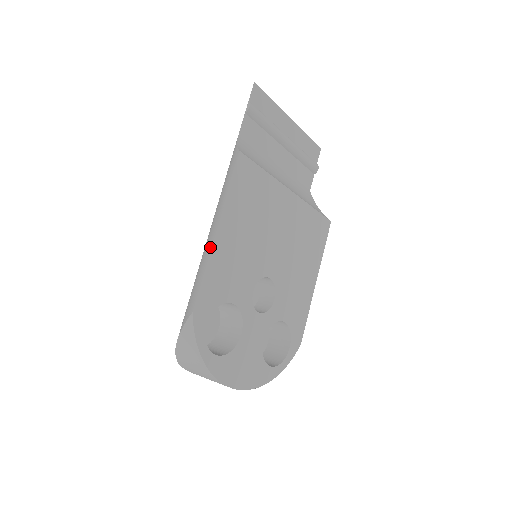
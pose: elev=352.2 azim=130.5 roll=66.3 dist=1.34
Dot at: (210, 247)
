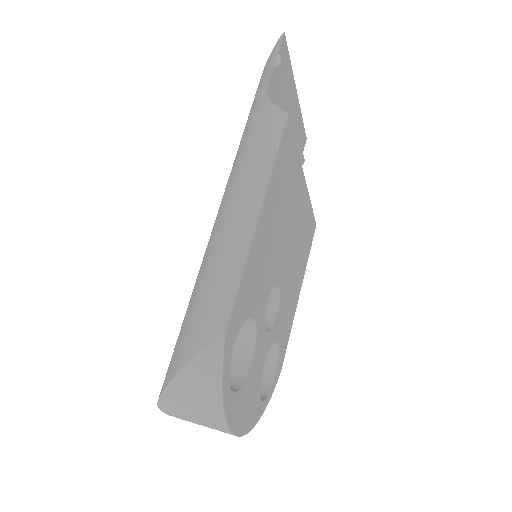
Dot at: (249, 236)
